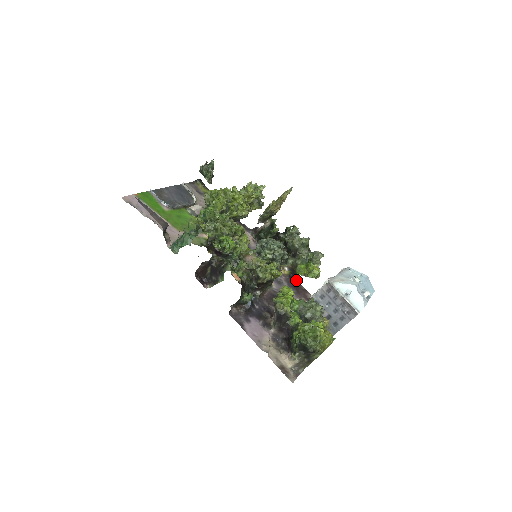
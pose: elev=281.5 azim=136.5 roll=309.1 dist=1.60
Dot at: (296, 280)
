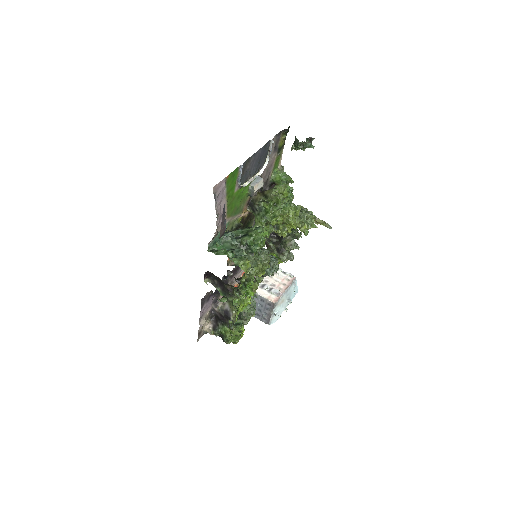
Dot at: occluded
